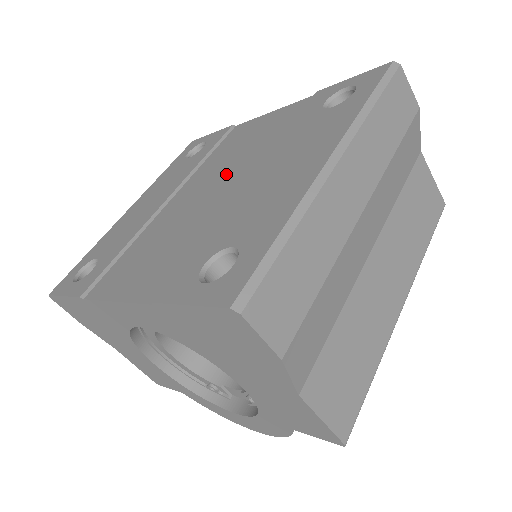
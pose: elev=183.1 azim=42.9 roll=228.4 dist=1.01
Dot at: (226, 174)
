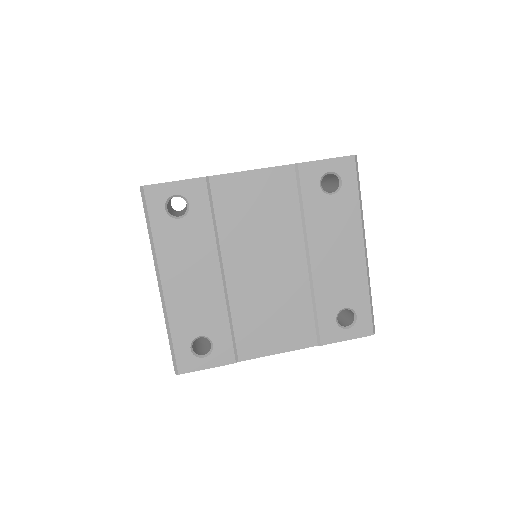
Dot at: (273, 249)
